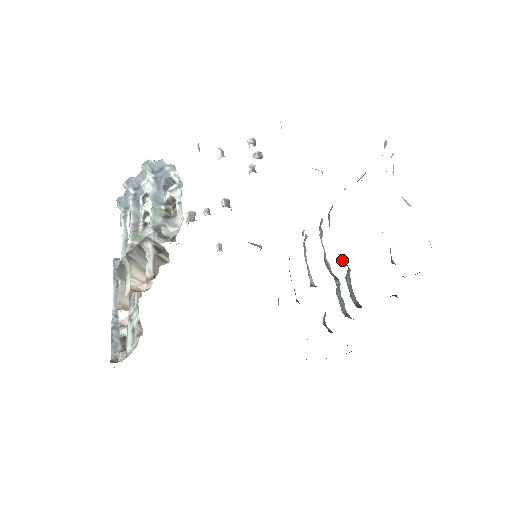
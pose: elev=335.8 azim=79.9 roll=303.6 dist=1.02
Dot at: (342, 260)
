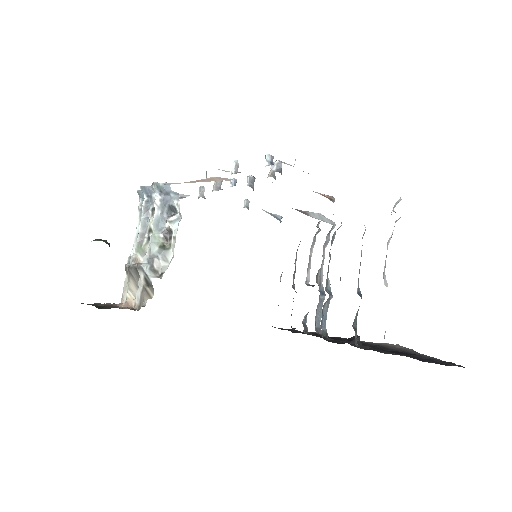
Dot at: (329, 285)
